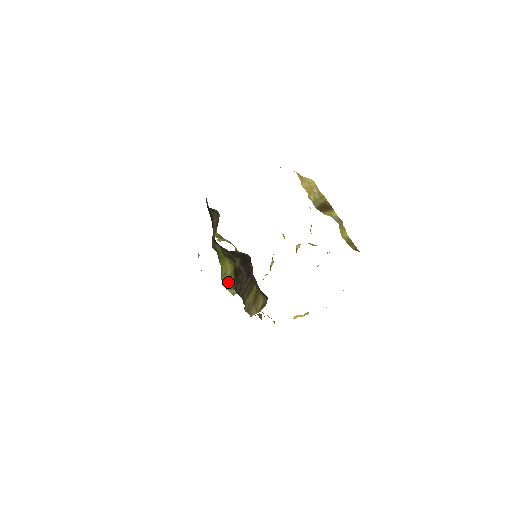
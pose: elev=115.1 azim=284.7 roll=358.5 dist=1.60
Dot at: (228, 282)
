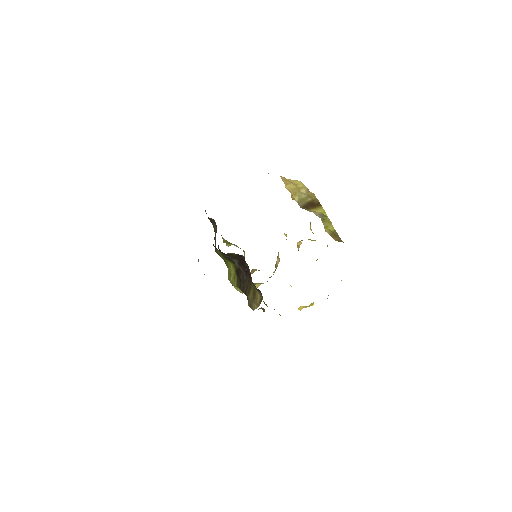
Dot at: (233, 282)
